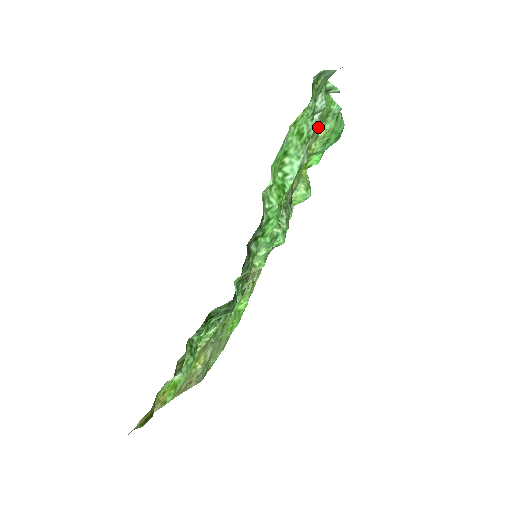
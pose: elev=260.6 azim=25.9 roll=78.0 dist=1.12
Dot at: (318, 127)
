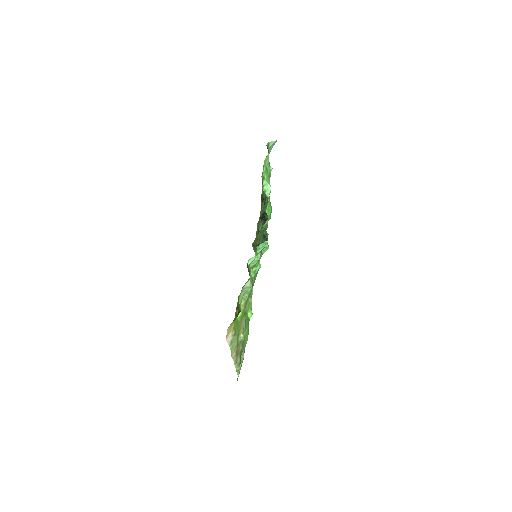
Dot at: occluded
